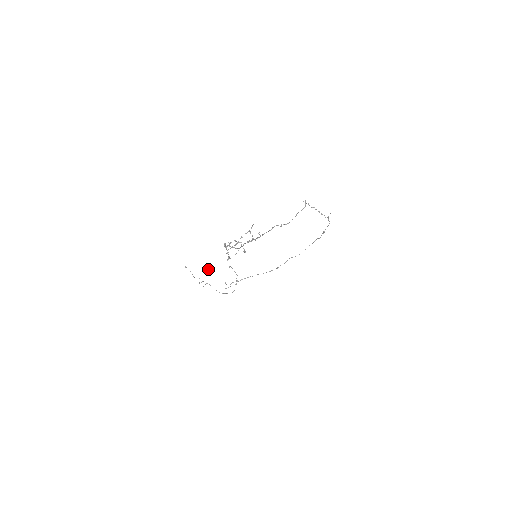
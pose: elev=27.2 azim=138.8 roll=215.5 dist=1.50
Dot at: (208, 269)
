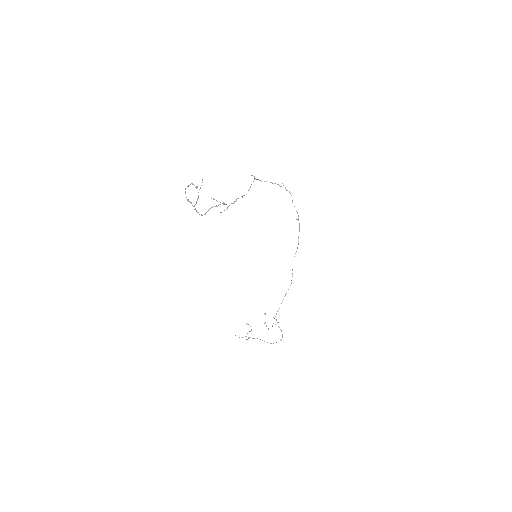
Dot at: occluded
